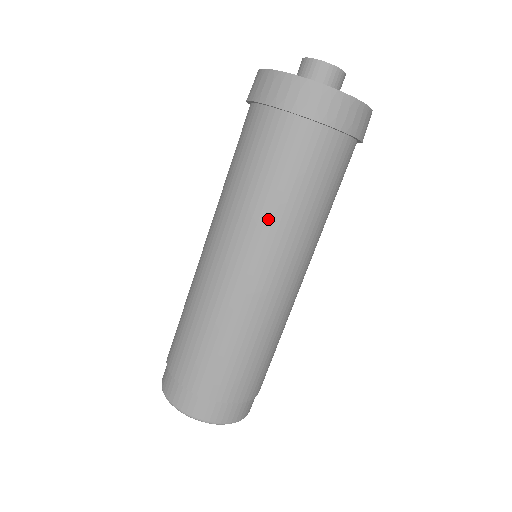
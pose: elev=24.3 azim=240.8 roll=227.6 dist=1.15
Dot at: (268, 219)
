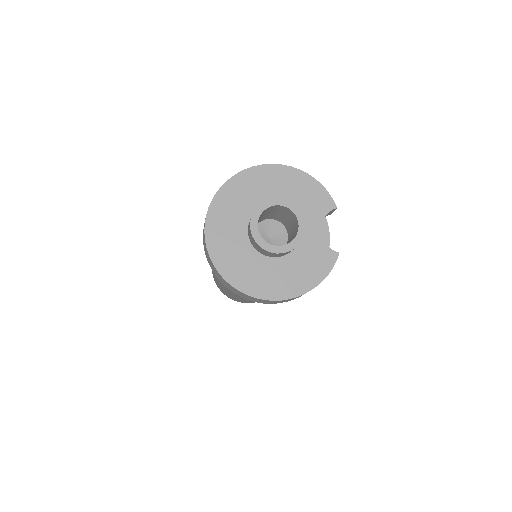
Dot at: occluded
